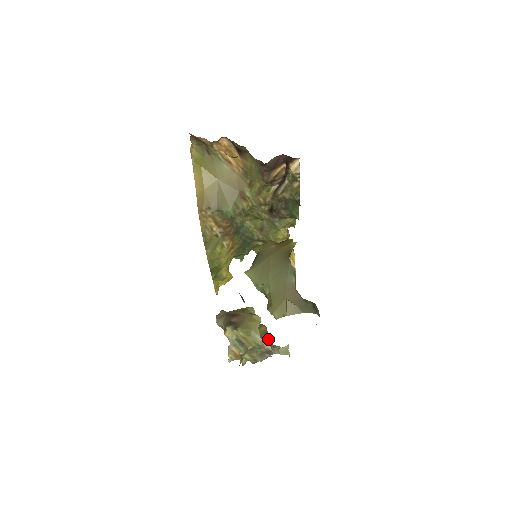
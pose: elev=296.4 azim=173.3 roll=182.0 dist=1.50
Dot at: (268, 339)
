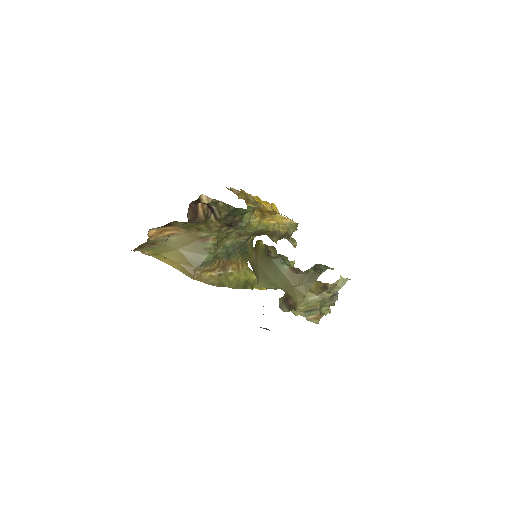
Dot at: (324, 286)
